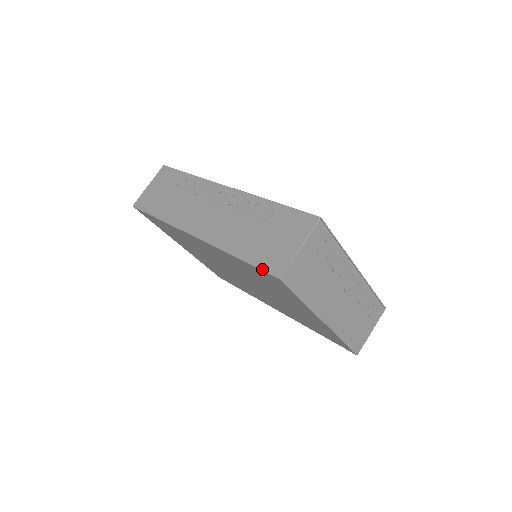
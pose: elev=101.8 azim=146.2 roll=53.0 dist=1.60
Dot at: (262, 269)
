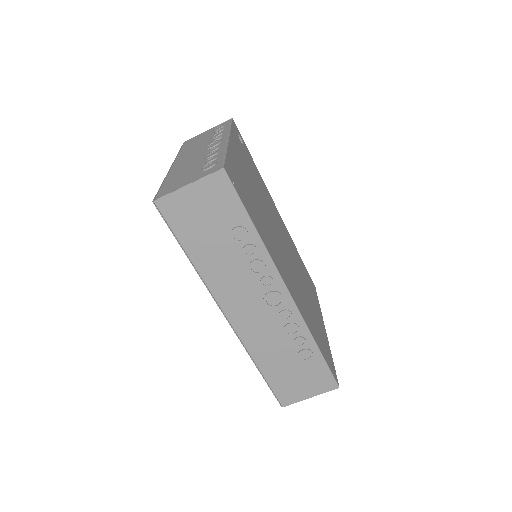
Dot at: (274, 394)
